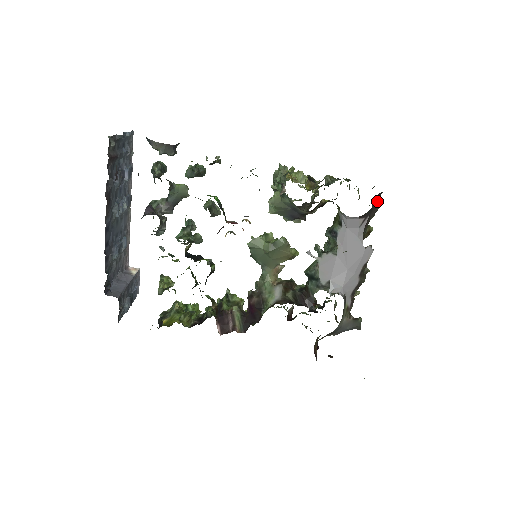
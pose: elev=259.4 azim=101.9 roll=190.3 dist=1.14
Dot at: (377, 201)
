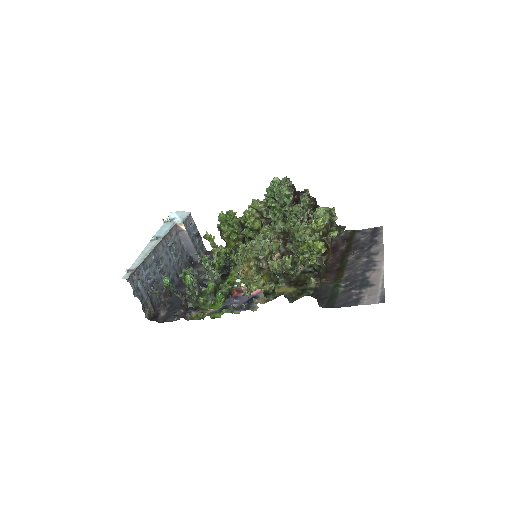
Dot at: occluded
